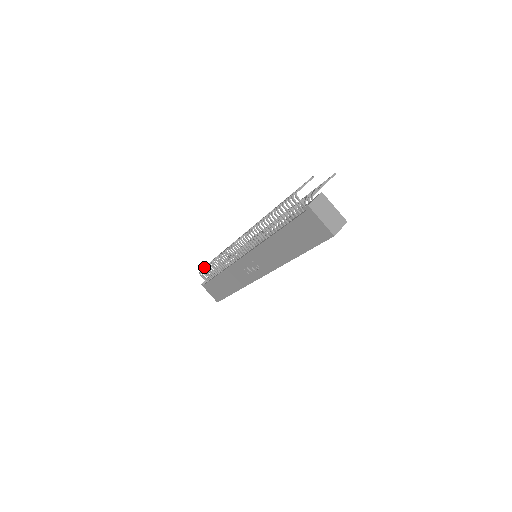
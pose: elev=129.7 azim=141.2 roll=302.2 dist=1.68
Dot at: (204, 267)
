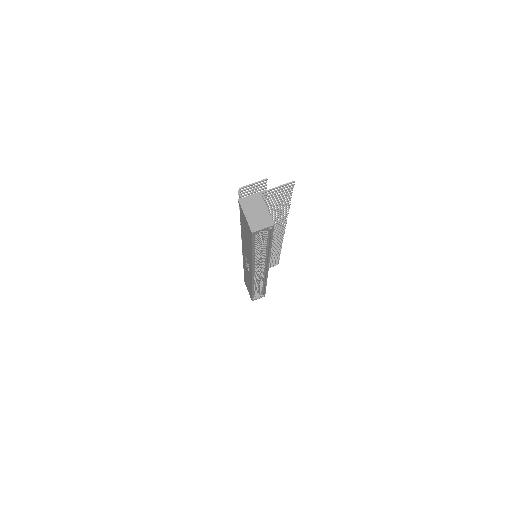
Dot at: occluded
